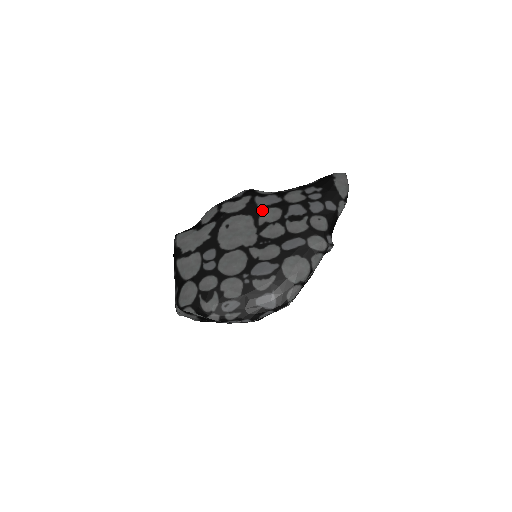
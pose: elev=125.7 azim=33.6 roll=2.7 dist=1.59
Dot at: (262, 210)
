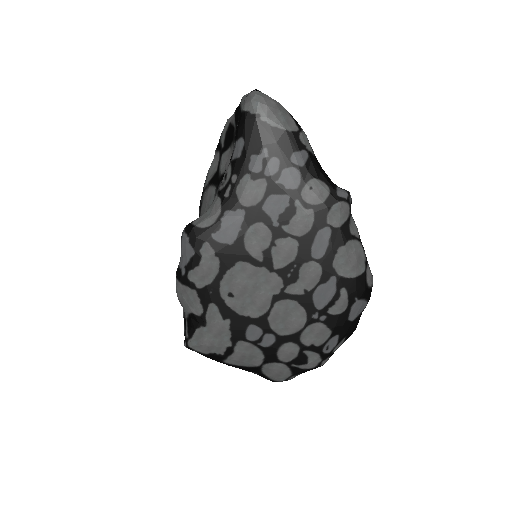
Dot at: (241, 244)
